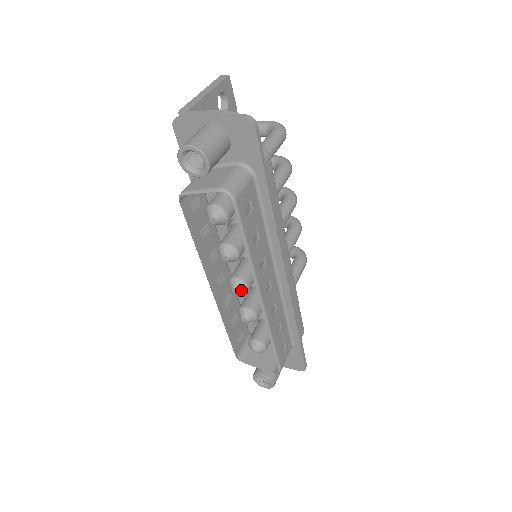
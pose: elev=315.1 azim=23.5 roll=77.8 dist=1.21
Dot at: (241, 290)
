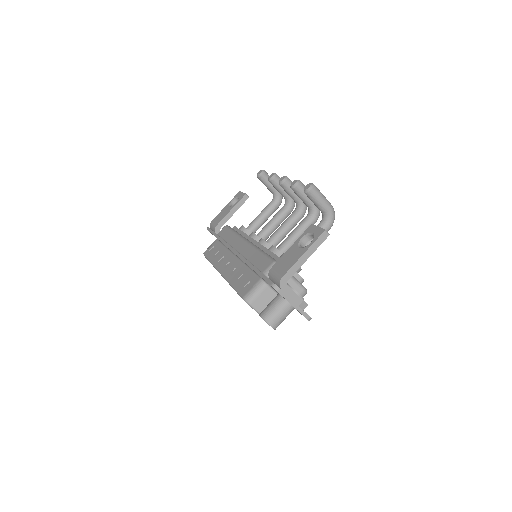
Dot at: occluded
